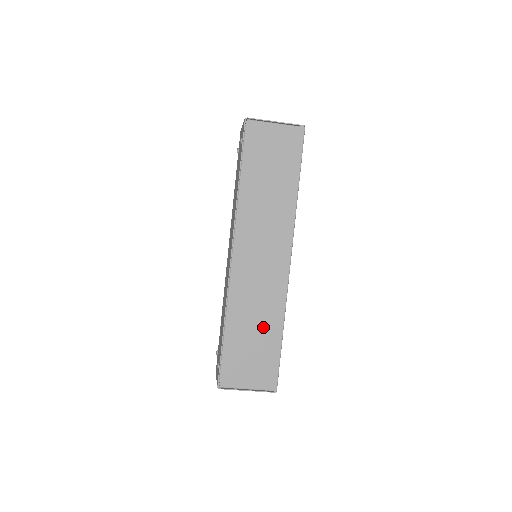
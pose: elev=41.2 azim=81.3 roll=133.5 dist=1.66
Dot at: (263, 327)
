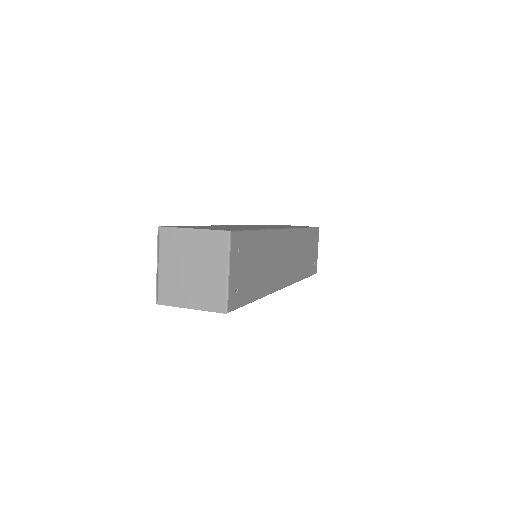
Dot at: occluded
